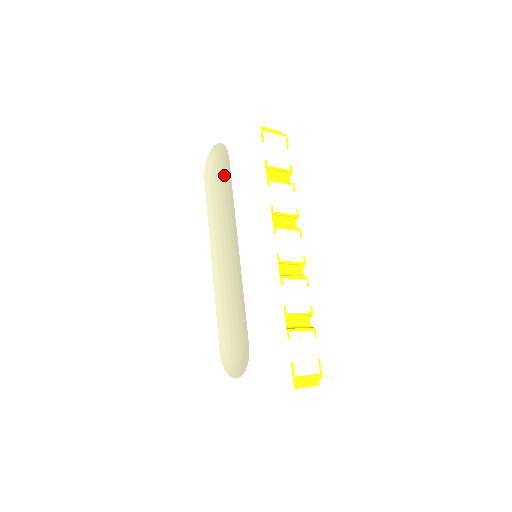
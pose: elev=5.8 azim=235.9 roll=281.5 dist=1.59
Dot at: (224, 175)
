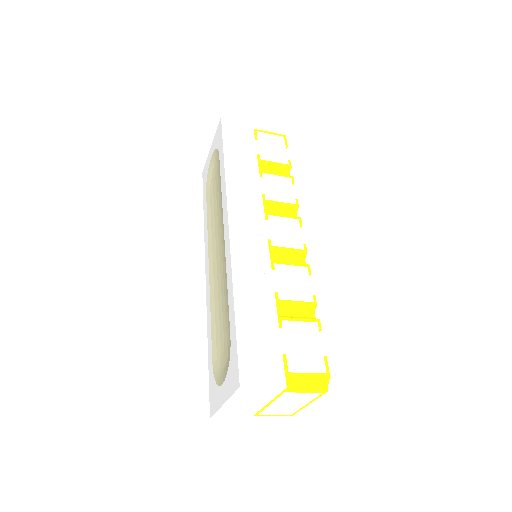
Dot at: (218, 177)
